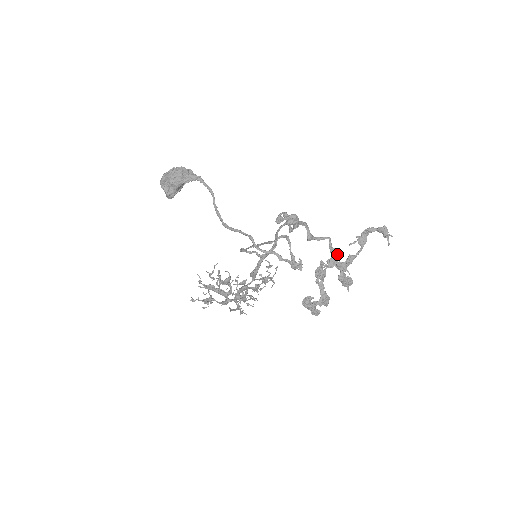
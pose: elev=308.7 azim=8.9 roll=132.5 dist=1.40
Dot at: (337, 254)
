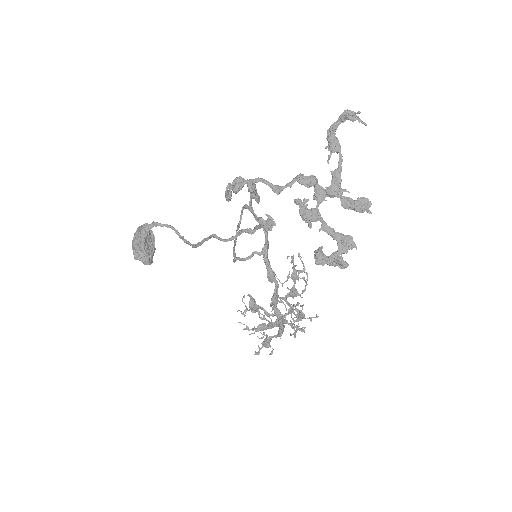
Dot at: (312, 181)
